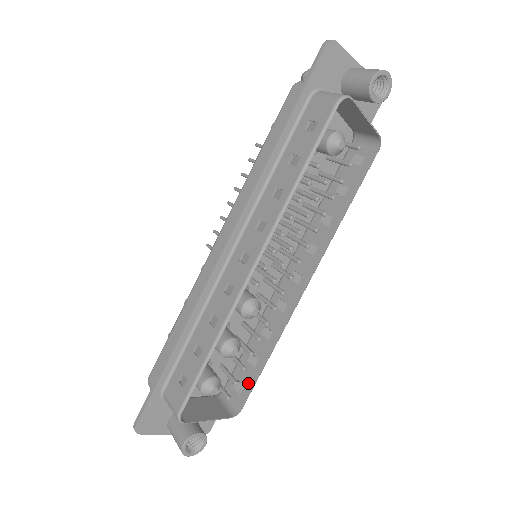
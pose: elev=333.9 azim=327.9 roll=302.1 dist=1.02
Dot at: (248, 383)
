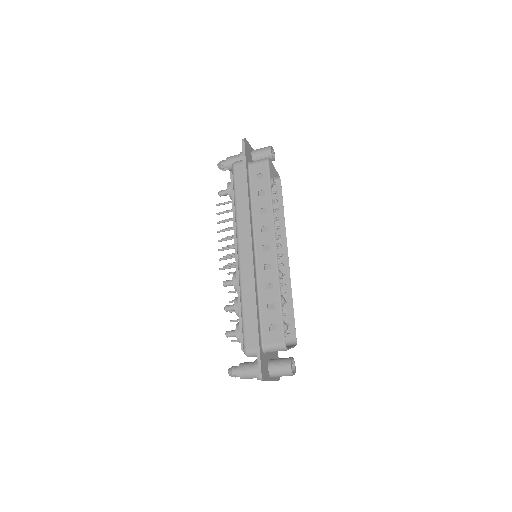
Dot at: (290, 325)
